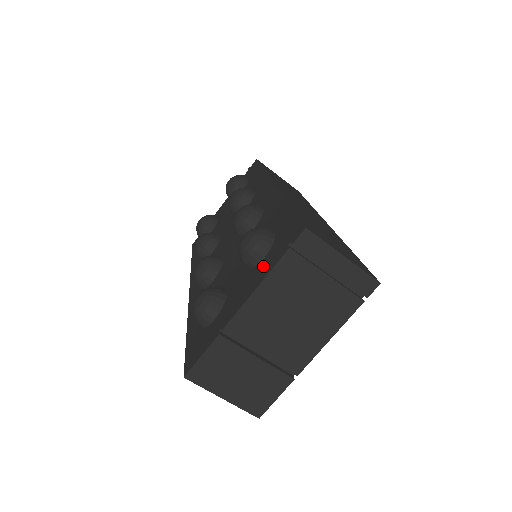
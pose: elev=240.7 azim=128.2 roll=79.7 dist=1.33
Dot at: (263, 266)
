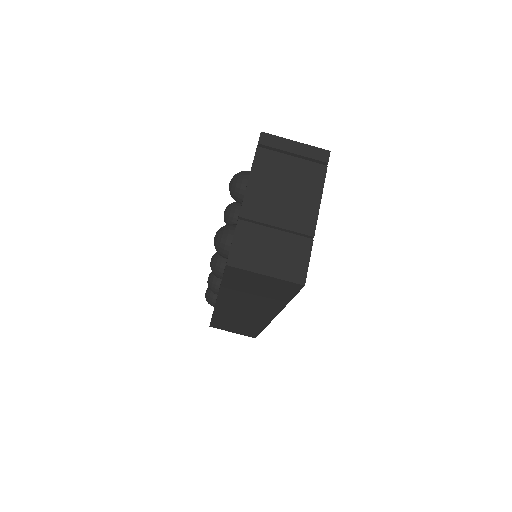
Dot at: occluded
